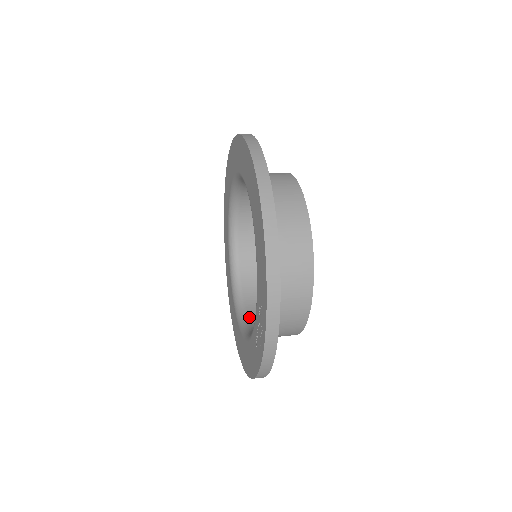
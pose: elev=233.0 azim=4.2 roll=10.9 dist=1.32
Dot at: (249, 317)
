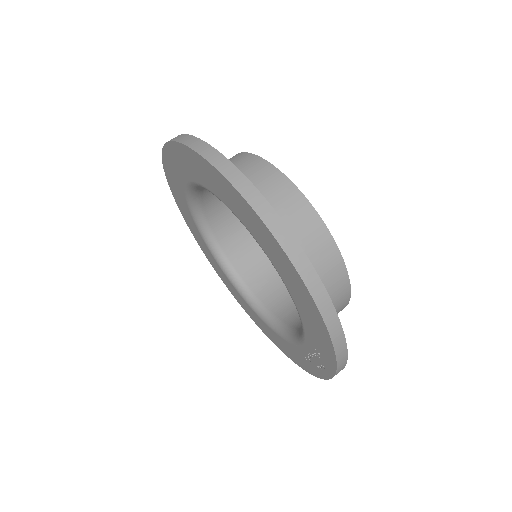
Dot at: (256, 294)
